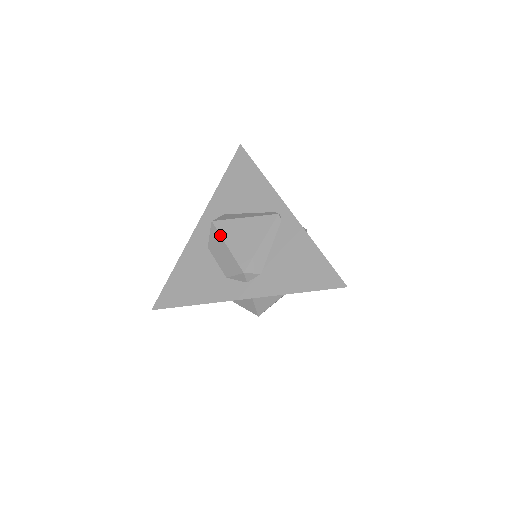
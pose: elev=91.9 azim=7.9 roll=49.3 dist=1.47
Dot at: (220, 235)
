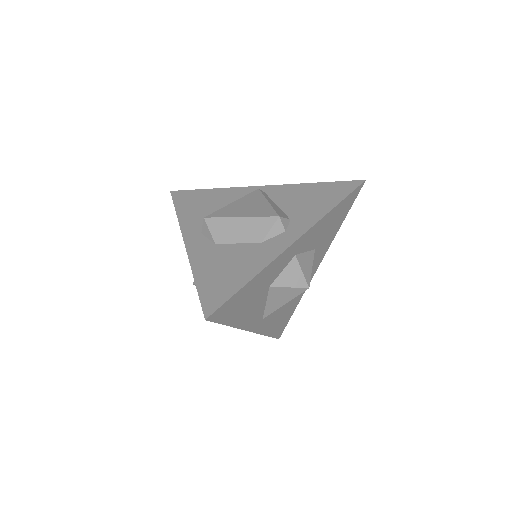
Dot at: (224, 217)
